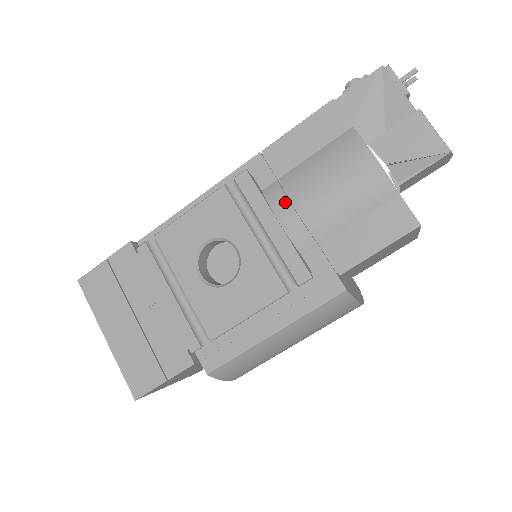
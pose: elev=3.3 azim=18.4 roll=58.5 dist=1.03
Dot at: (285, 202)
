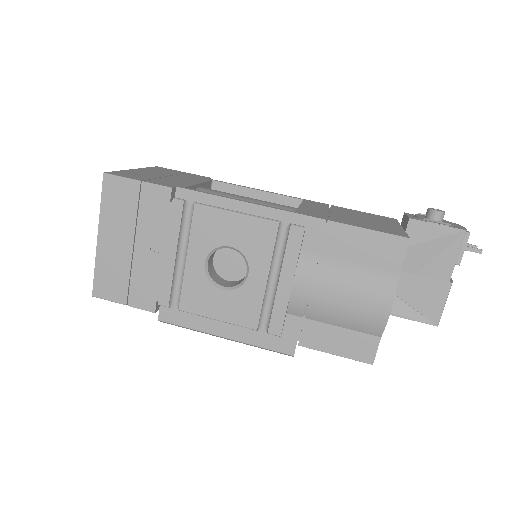
Dot at: (309, 276)
